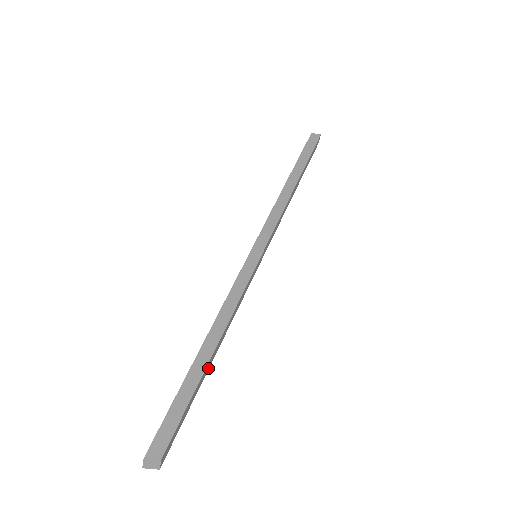
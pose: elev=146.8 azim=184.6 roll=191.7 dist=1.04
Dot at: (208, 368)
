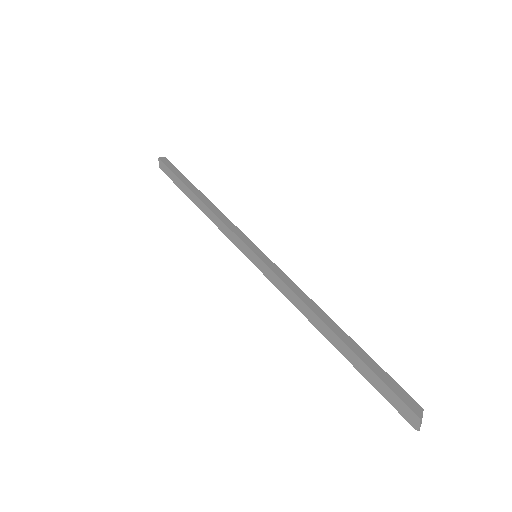
Dot at: occluded
